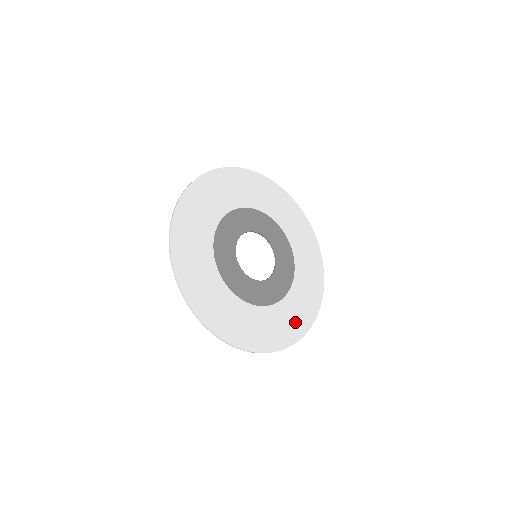
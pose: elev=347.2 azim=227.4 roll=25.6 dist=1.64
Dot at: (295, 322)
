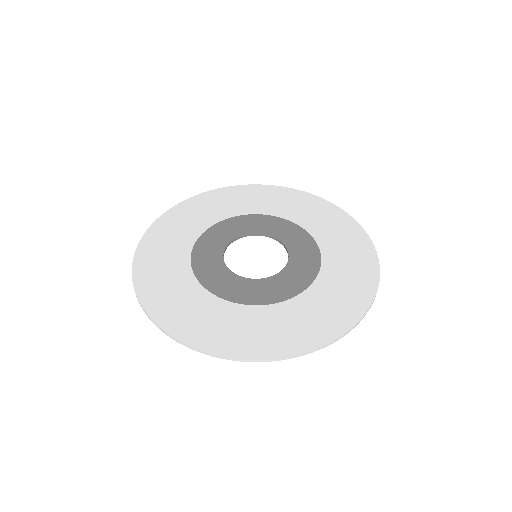
Dot at: (294, 332)
